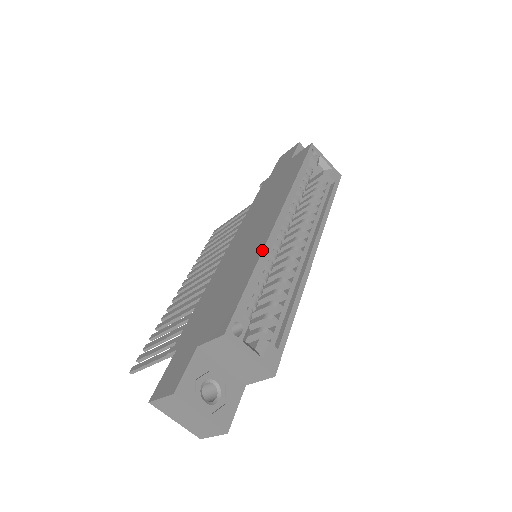
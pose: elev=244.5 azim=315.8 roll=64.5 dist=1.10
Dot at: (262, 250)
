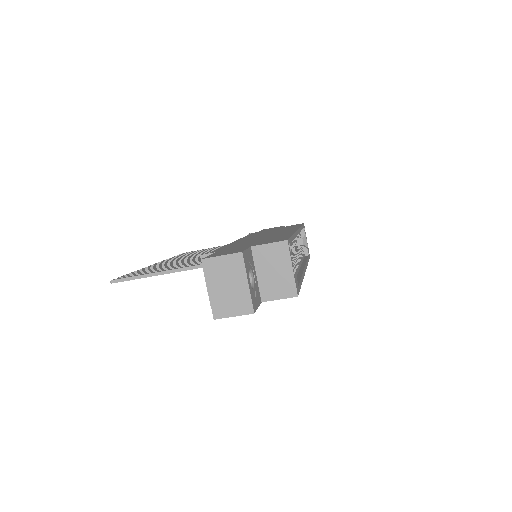
Dot at: (295, 232)
